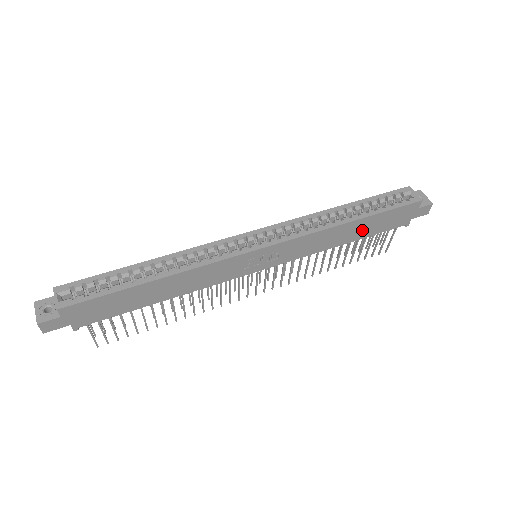
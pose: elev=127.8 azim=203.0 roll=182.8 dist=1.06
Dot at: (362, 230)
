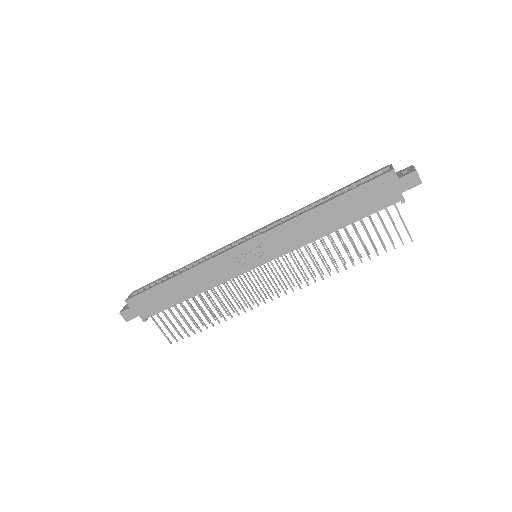
Dot at: (342, 214)
